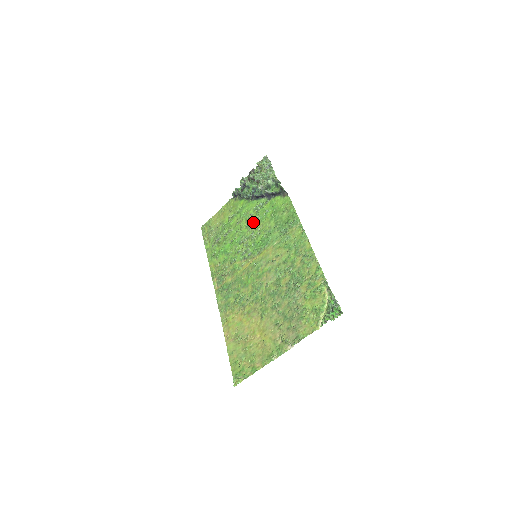
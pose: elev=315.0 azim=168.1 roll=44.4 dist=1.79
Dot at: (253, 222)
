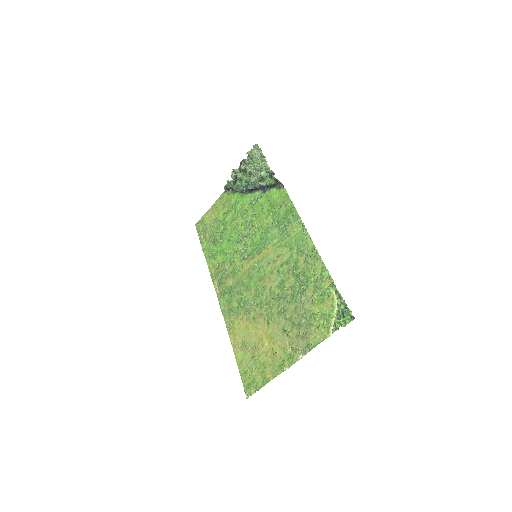
Dot at: (249, 218)
